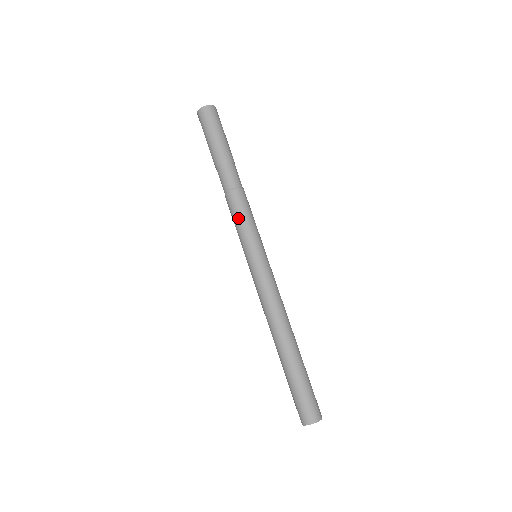
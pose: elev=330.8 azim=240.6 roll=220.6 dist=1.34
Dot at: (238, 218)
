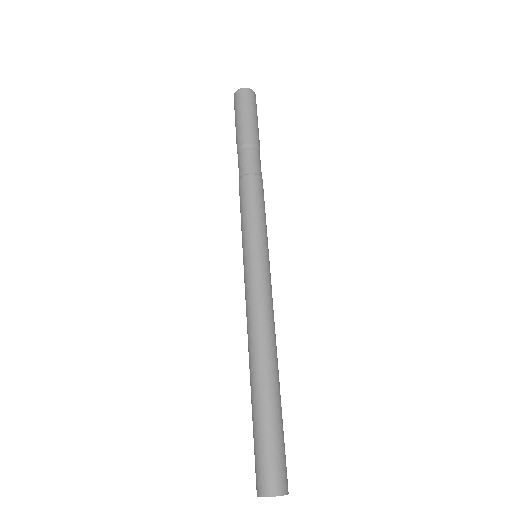
Dot at: (248, 205)
